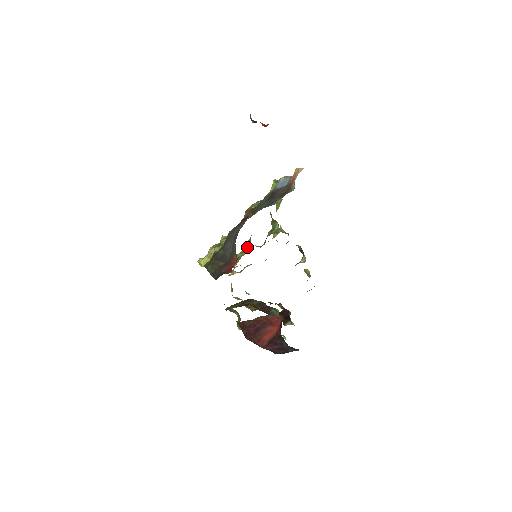
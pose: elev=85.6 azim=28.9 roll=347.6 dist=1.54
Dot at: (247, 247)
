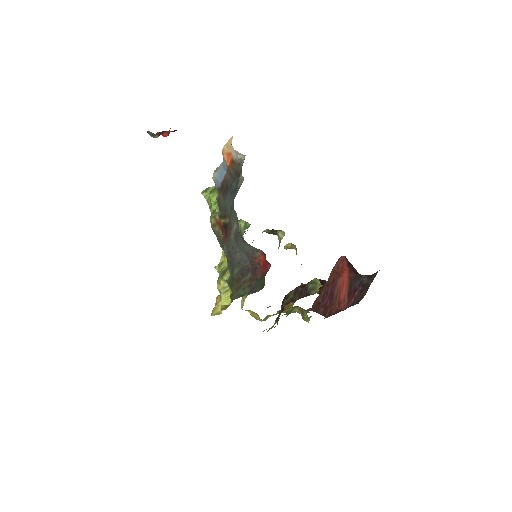
Dot at: occluded
